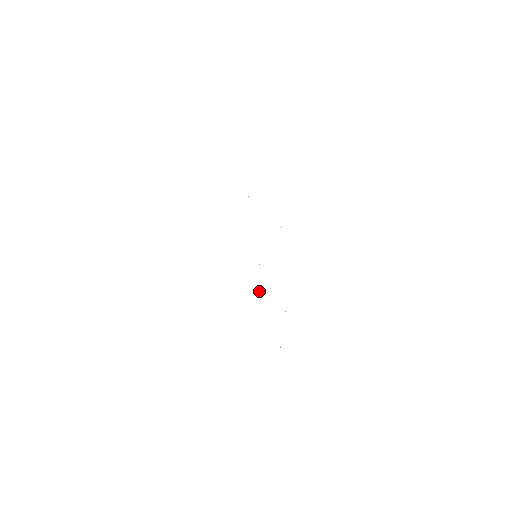
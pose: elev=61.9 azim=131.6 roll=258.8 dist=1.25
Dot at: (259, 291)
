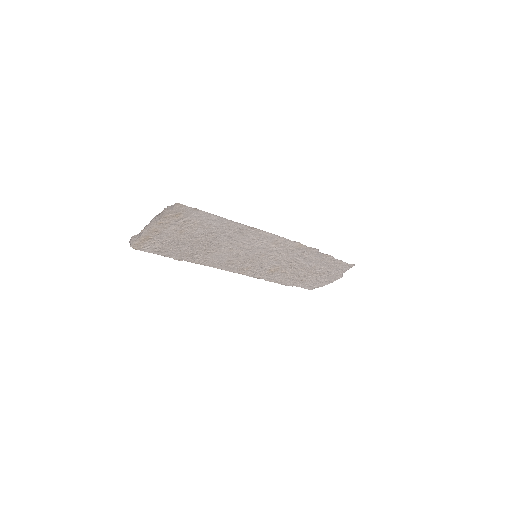
Dot at: (227, 240)
